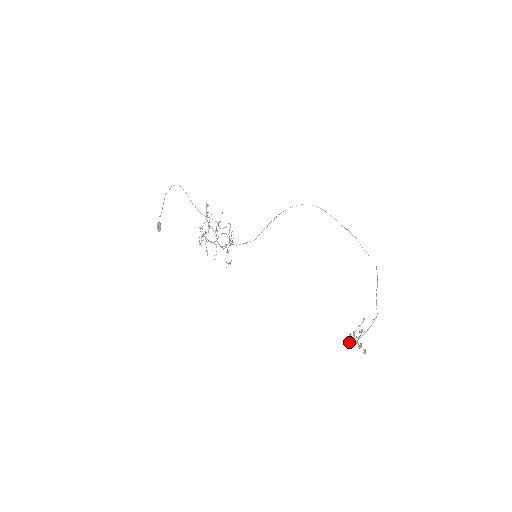
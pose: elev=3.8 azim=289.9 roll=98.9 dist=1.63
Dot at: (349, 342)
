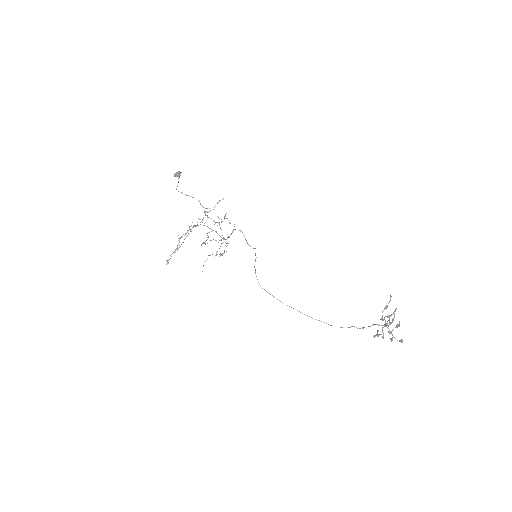
Dot at: occluded
